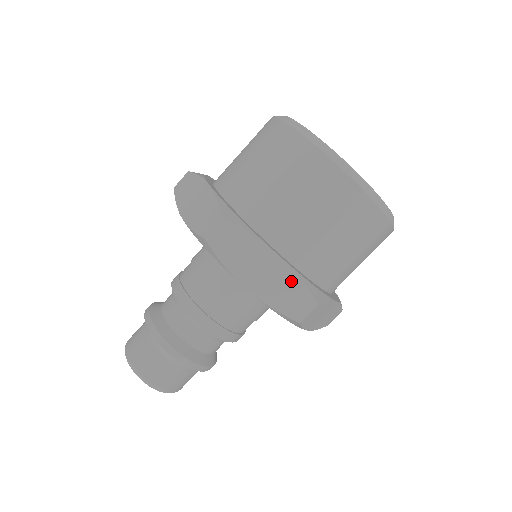
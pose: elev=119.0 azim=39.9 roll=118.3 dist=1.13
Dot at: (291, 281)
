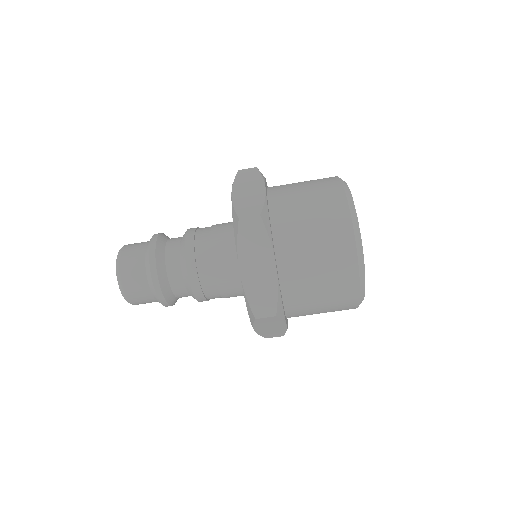
Dot at: (258, 200)
